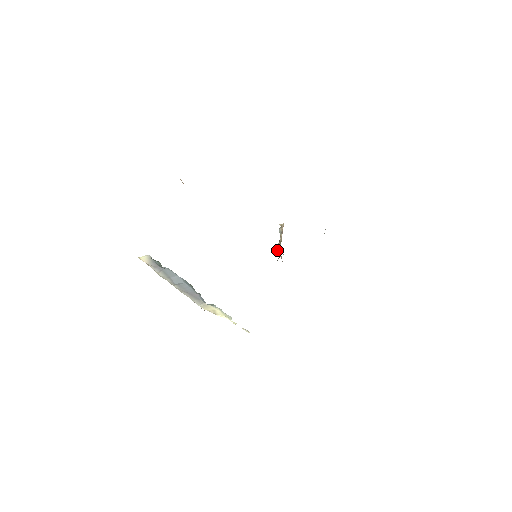
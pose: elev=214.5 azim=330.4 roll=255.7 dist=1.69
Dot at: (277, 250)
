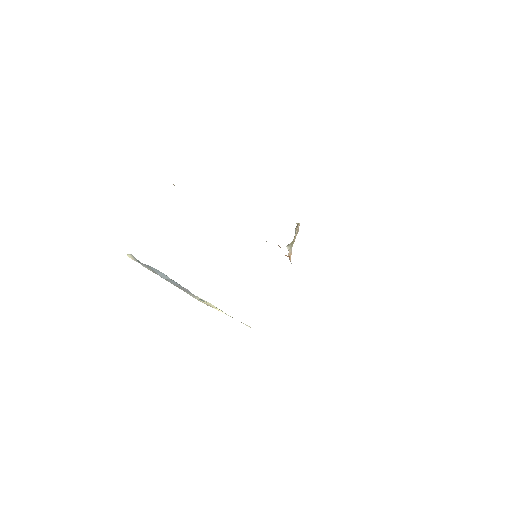
Dot at: (288, 250)
